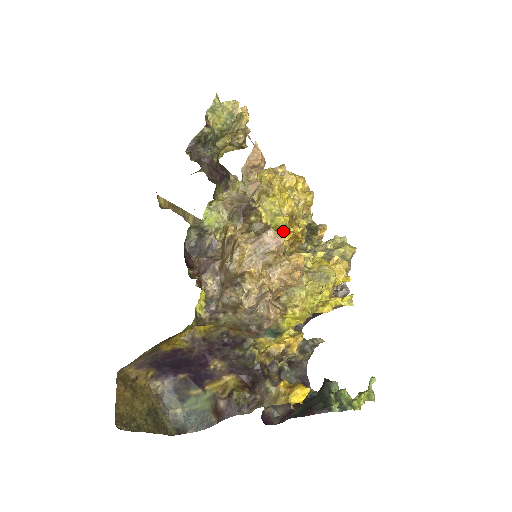
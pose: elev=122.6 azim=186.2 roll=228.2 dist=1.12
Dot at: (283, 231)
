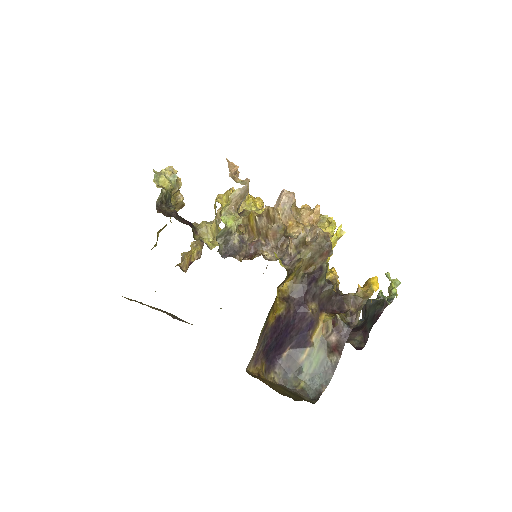
Dot at: occluded
